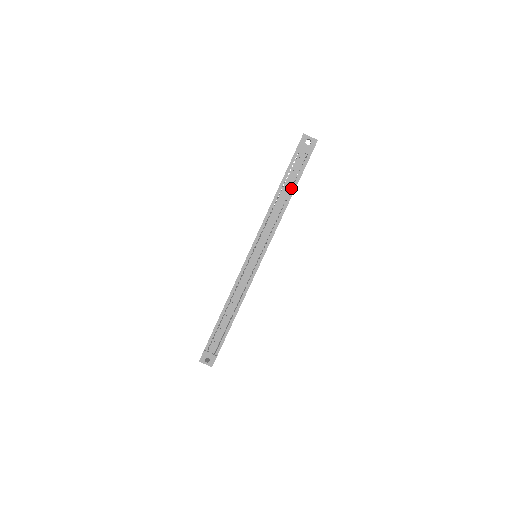
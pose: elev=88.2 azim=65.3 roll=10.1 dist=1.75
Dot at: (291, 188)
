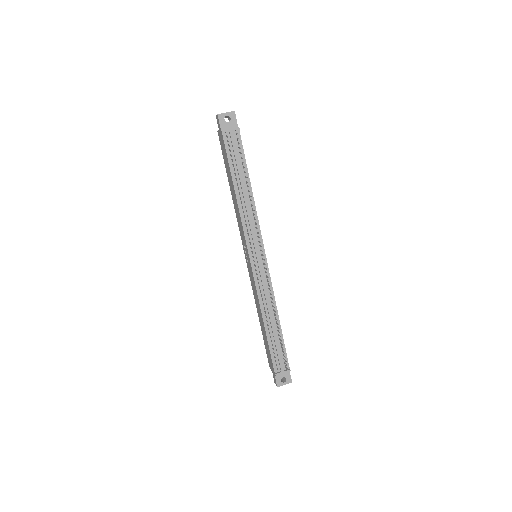
Dot at: (243, 172)
